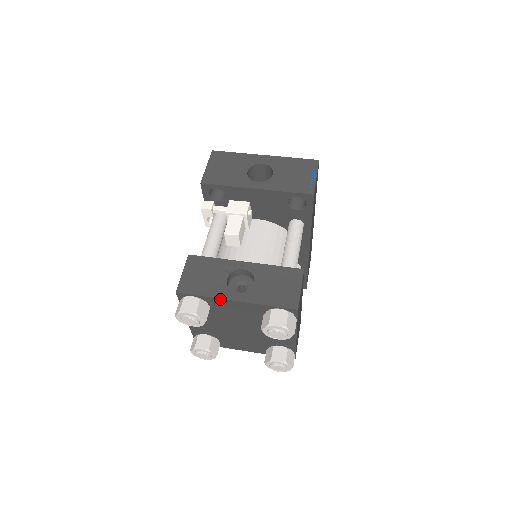
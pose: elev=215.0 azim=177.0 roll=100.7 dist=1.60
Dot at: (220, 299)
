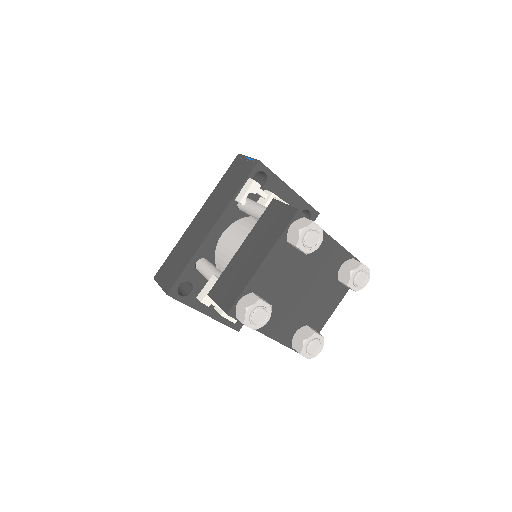
Dot at: (325, 233)
